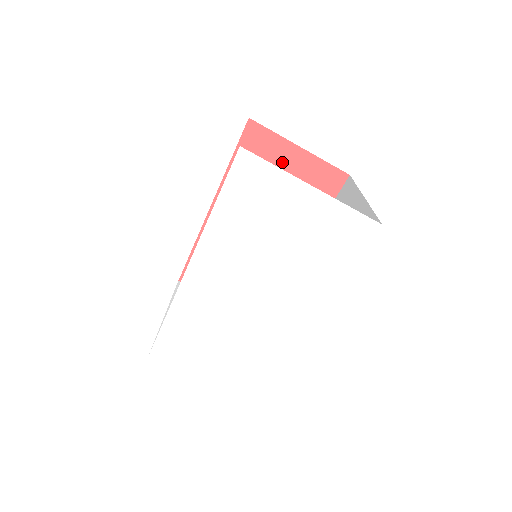
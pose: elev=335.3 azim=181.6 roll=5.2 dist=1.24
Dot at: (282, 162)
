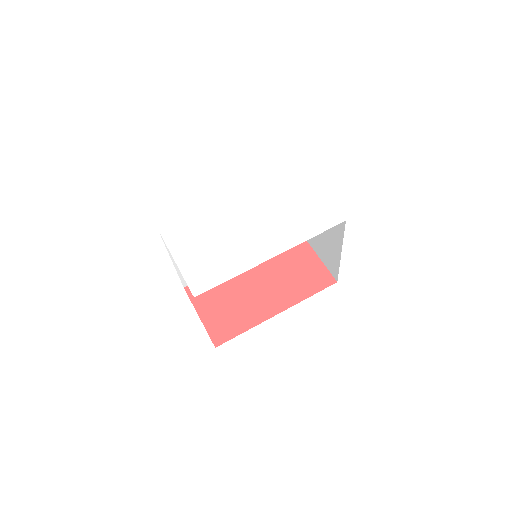
Dot at: (300, 255)
